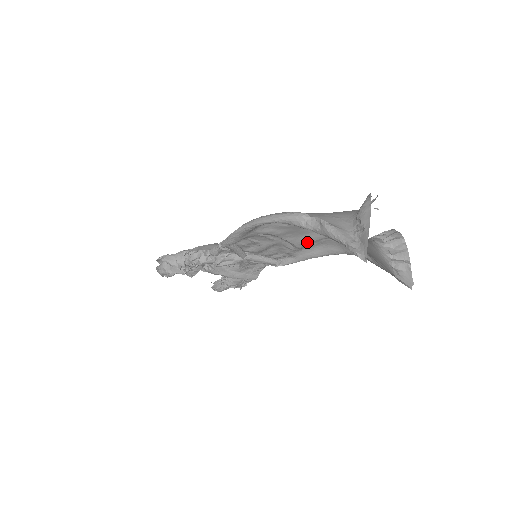
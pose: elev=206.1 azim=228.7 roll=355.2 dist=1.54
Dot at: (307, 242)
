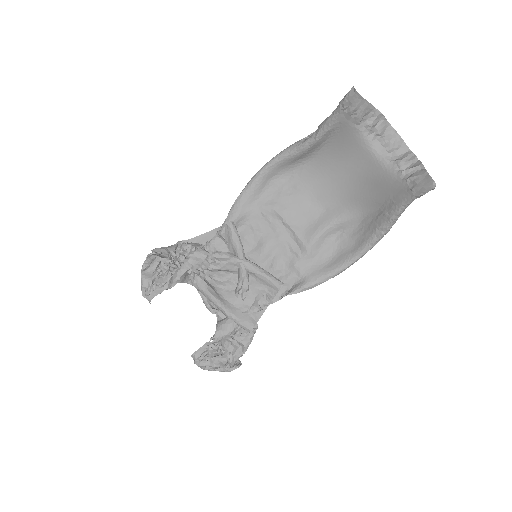
Dot at: (315, 233)
